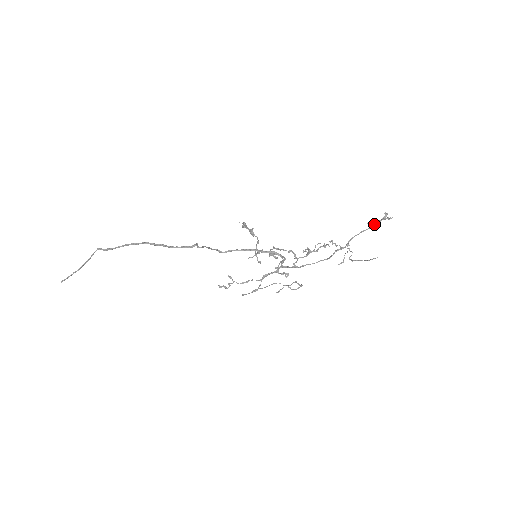
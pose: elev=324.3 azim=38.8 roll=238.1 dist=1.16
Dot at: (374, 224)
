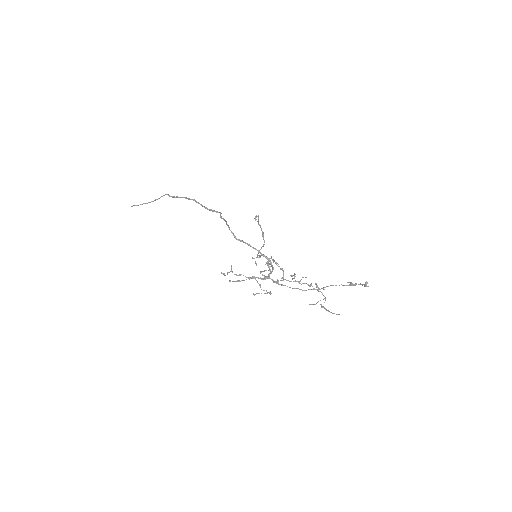
Dot at: (352, 284)
